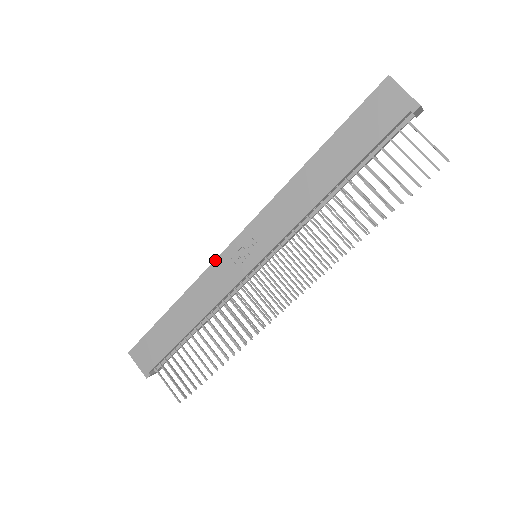
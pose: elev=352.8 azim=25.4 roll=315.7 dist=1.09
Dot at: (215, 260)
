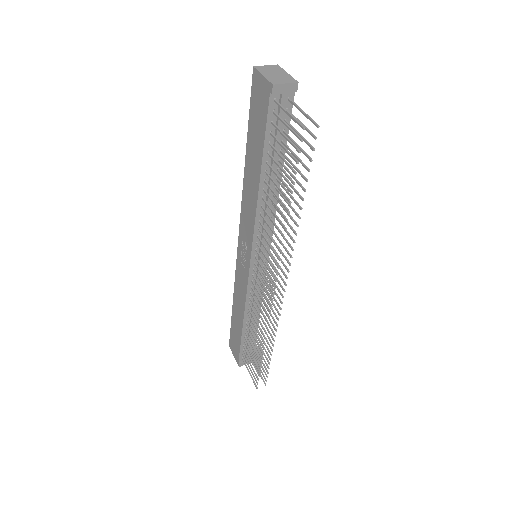
Dot at: (236, 264)
